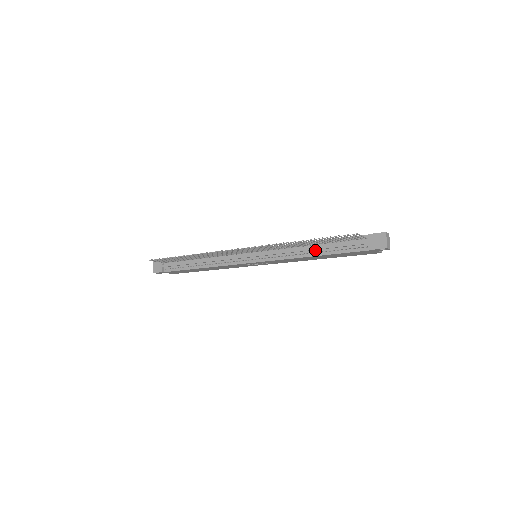
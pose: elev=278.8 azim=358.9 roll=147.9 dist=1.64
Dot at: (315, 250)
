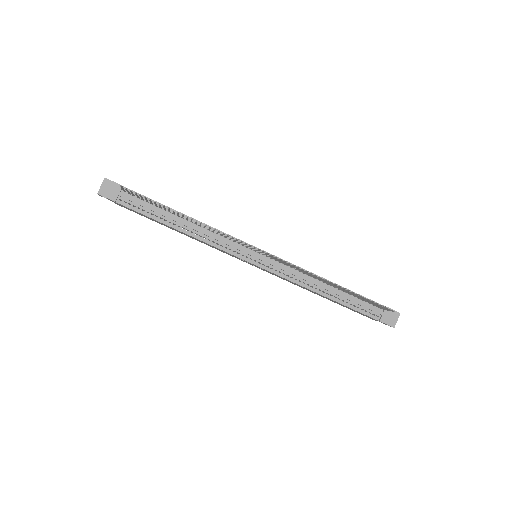
Dot at: (329, 291)
